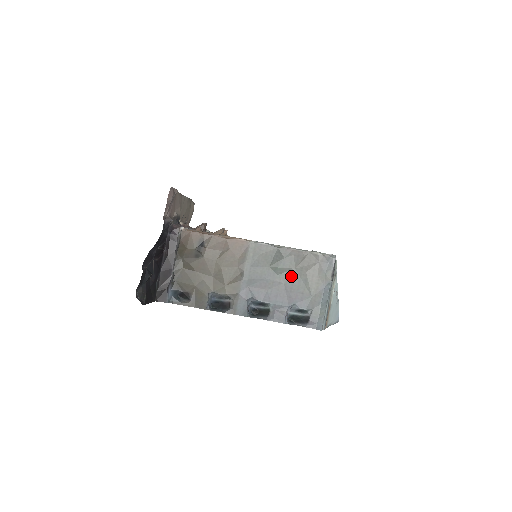
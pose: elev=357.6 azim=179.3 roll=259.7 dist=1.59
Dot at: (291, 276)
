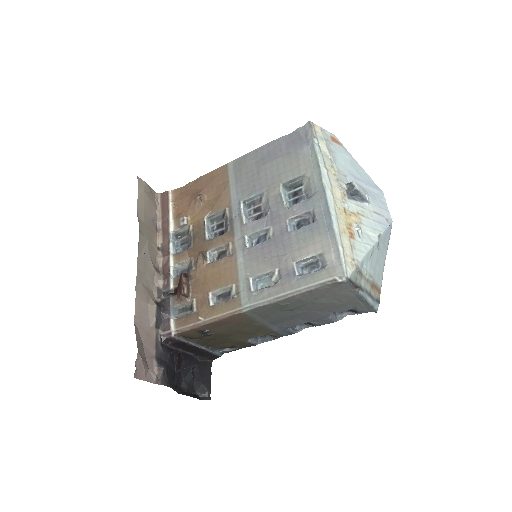
Dot at: (311, 306)
